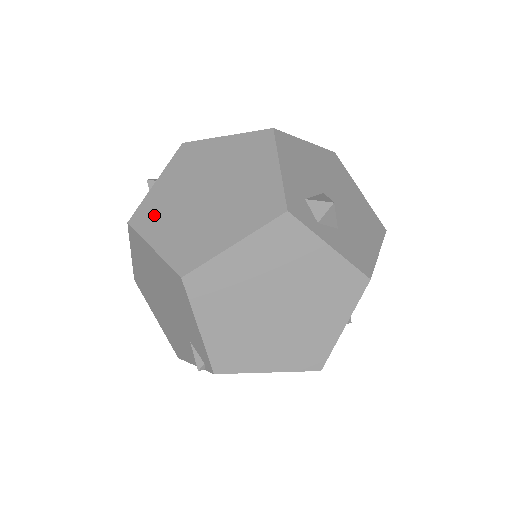
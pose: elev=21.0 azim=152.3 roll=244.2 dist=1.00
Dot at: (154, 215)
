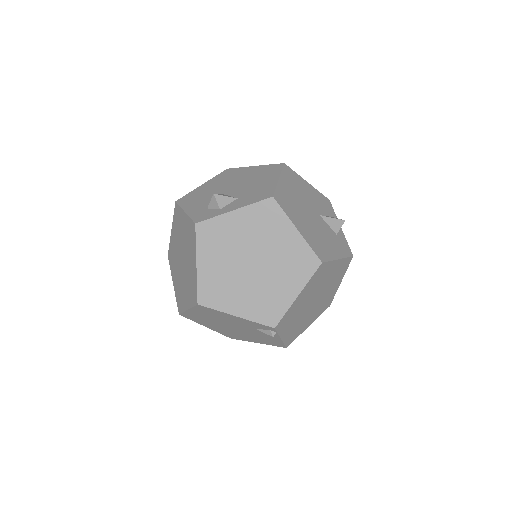
Dot at: (180, 297)
